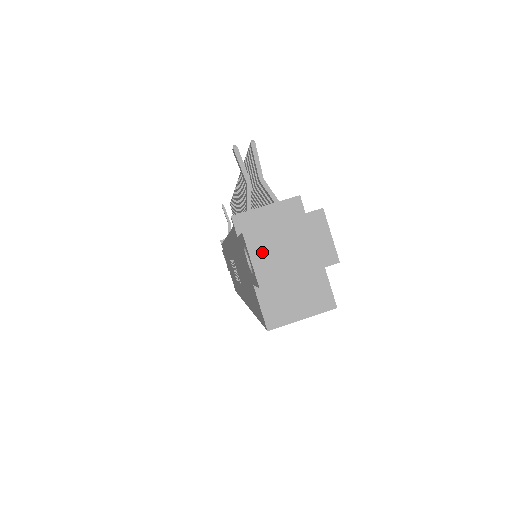
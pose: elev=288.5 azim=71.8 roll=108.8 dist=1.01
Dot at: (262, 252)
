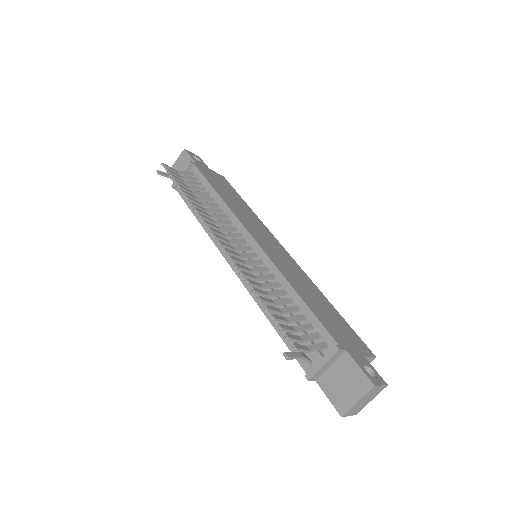
Dot at: (353, 412)
